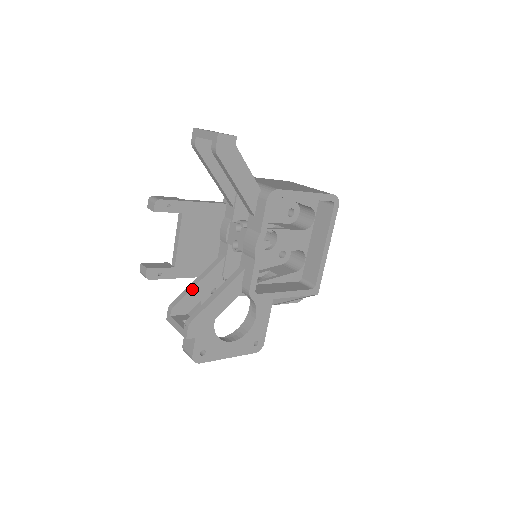
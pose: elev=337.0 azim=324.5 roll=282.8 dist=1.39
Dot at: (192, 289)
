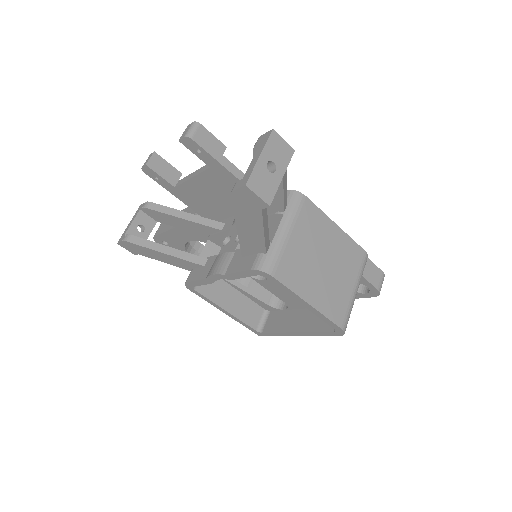
Dot at: (172, 216)
